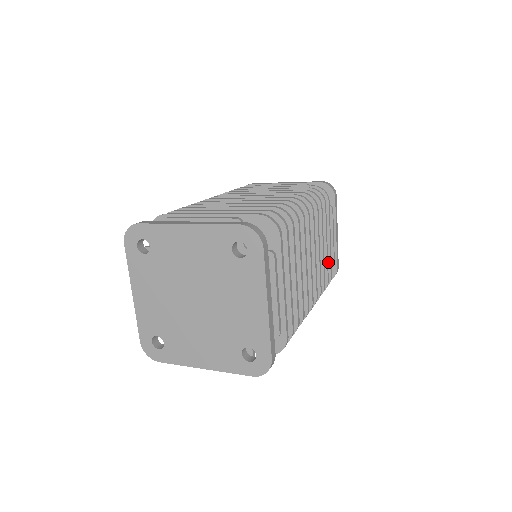
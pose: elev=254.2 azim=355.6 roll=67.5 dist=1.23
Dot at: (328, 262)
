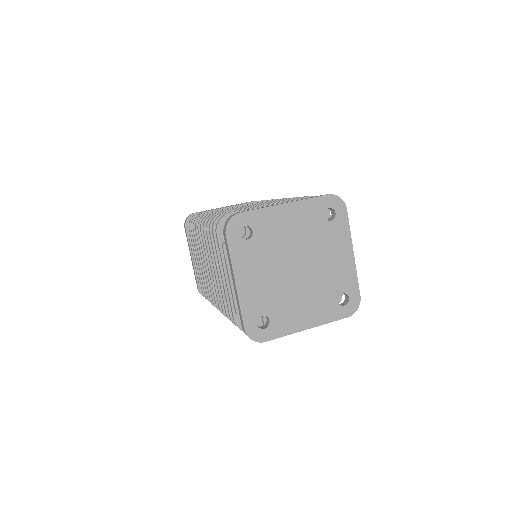
Dot at: occluded
